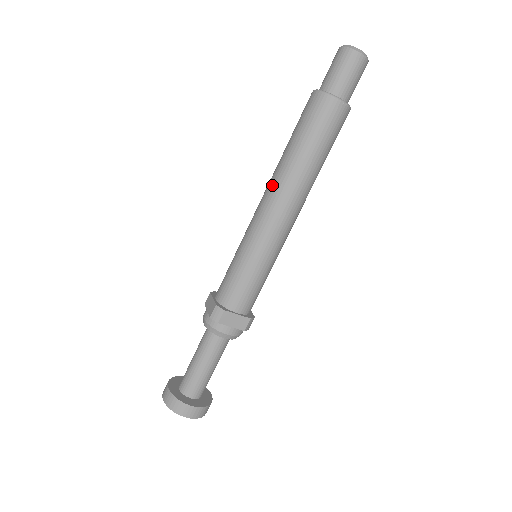
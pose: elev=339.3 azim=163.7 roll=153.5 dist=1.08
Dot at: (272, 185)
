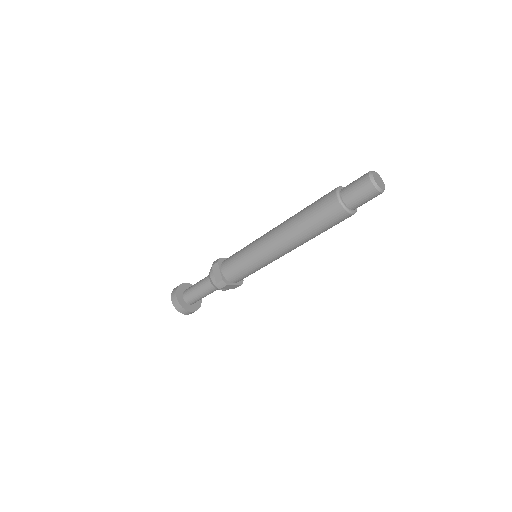
Dot at: occluded
